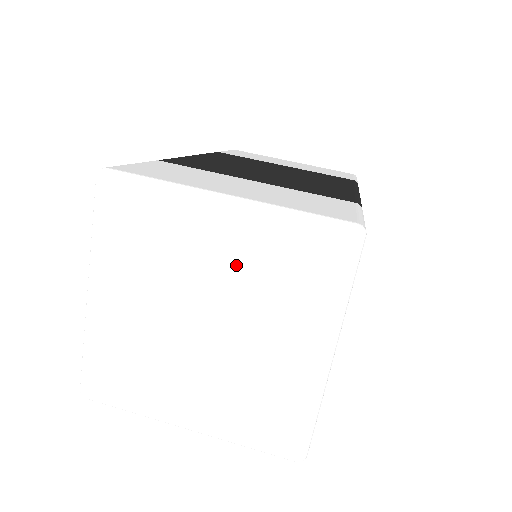
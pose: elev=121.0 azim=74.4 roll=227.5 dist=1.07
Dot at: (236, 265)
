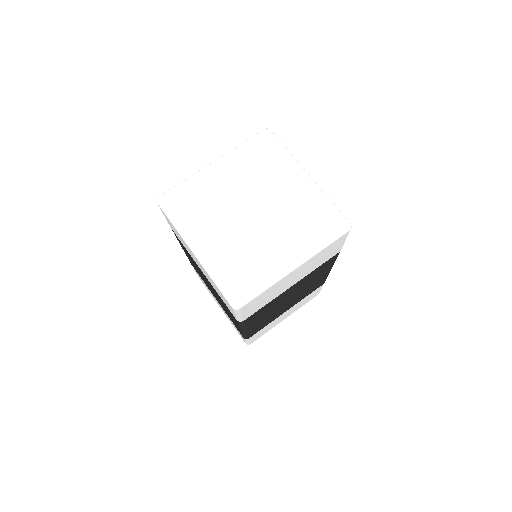
Dot at: (290, 199)
